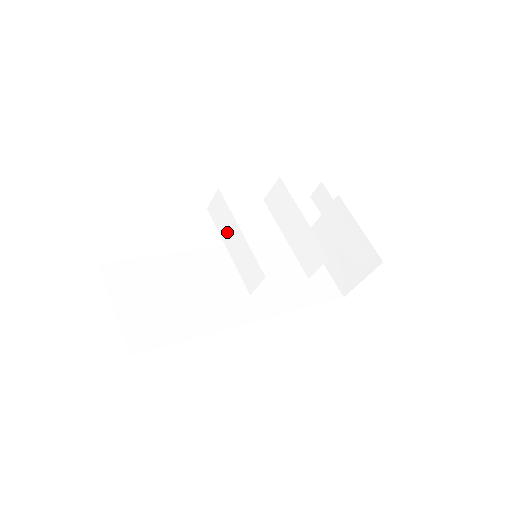
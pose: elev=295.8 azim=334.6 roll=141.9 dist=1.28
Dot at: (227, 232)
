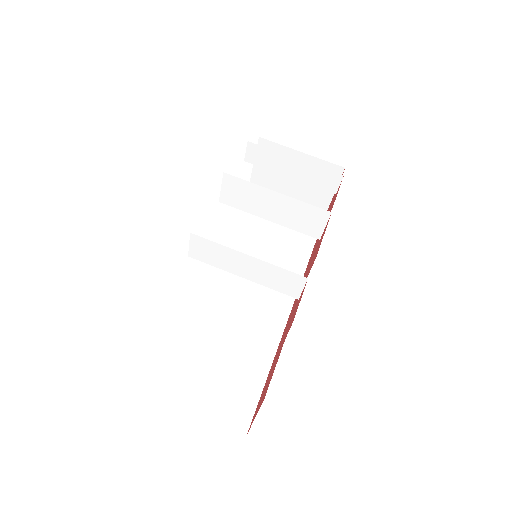
Dot at: (231, 264)
